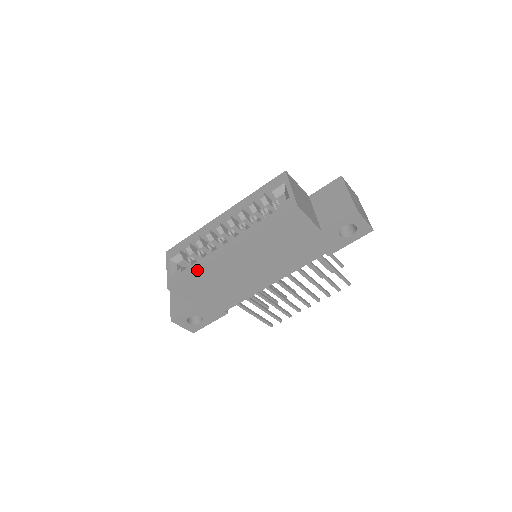
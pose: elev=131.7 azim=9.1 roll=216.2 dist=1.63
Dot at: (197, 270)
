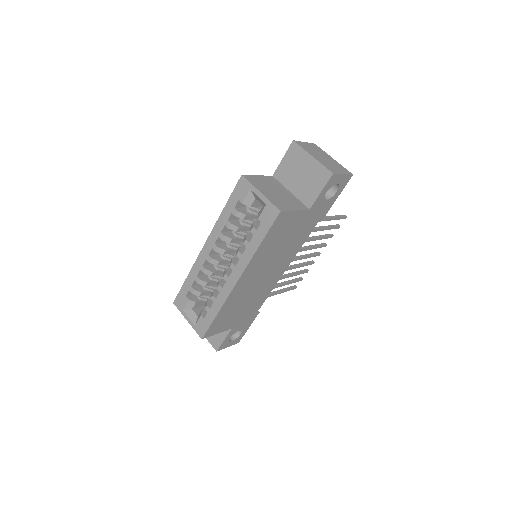
Dot at: (219, 311)
